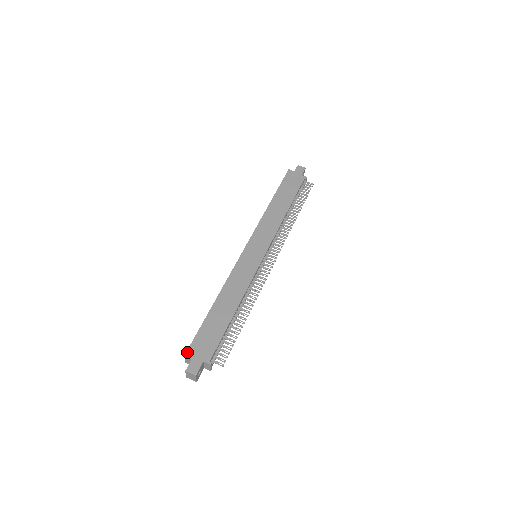
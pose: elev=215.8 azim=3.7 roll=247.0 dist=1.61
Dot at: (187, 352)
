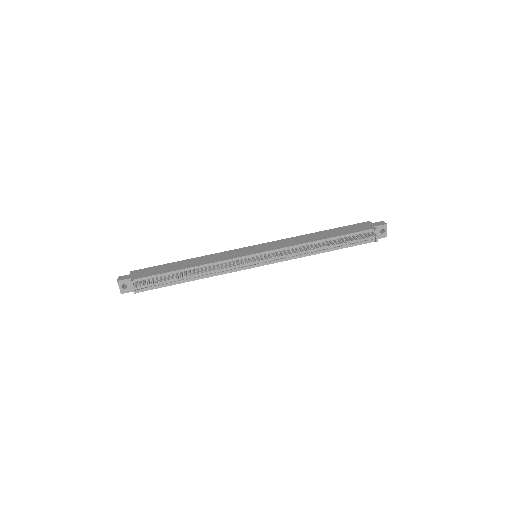
Dot at: (134, 271)
